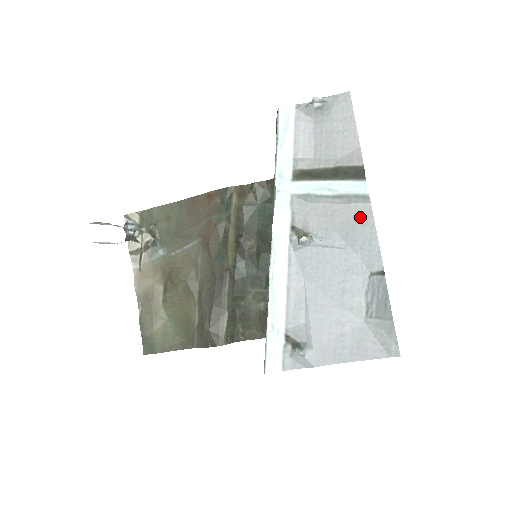
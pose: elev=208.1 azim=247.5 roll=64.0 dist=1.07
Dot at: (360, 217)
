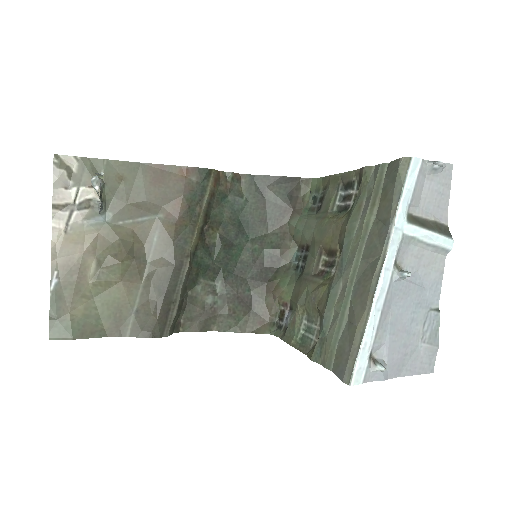
Dot at: (436, 264)
